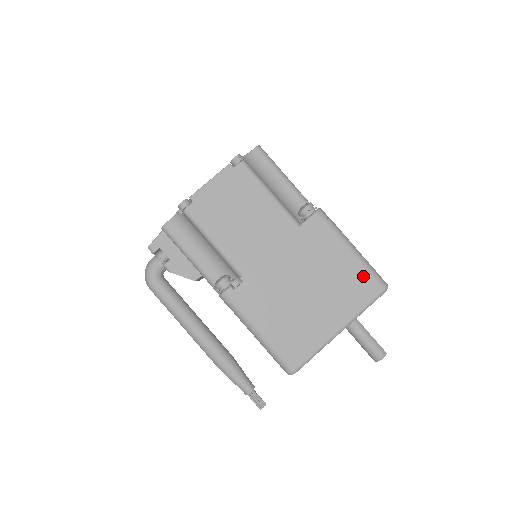
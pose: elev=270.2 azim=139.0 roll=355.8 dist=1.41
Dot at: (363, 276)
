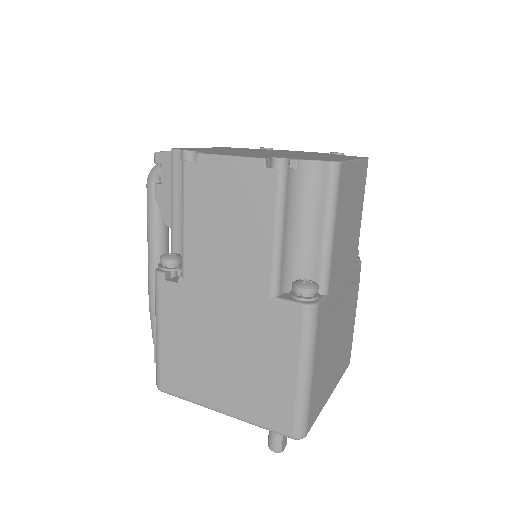
Dot at: (286, 406)
